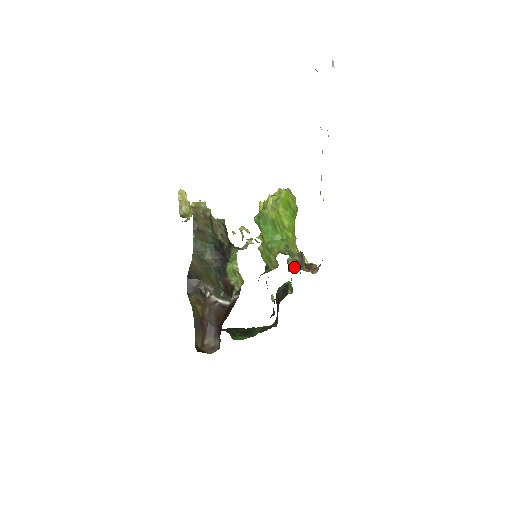
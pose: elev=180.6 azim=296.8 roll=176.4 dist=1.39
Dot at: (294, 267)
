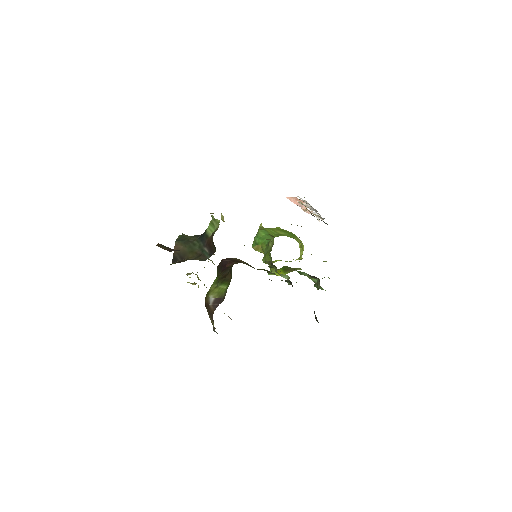
Dot at: occluded
